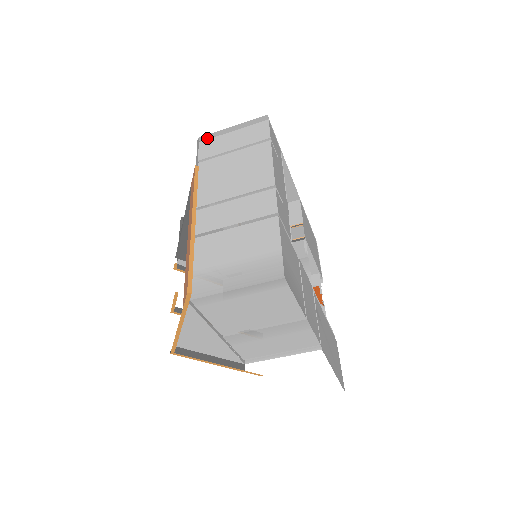
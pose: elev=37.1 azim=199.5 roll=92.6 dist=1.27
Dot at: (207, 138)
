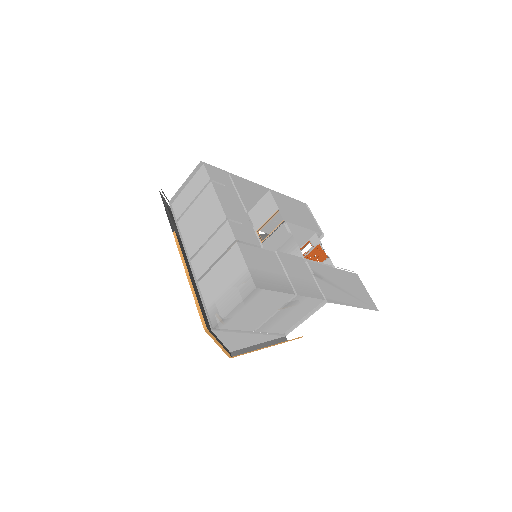
Dot at: (175, 198)
